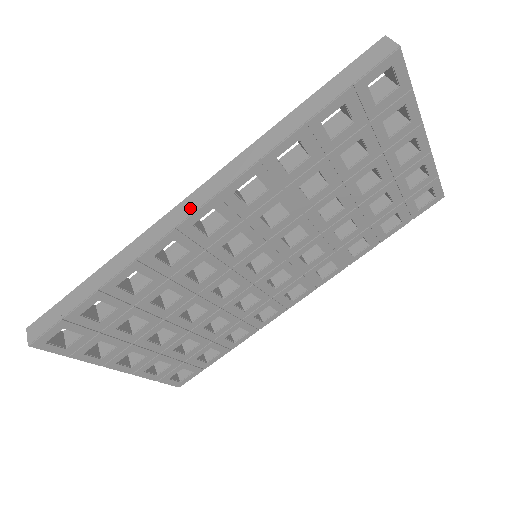
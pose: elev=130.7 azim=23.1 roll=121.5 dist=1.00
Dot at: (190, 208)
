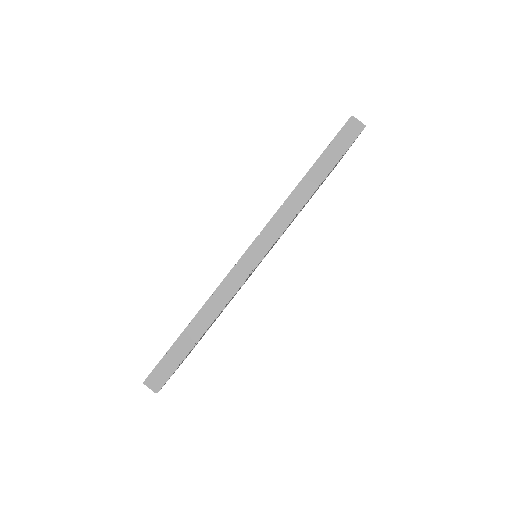
Dot at: (255, 259)
